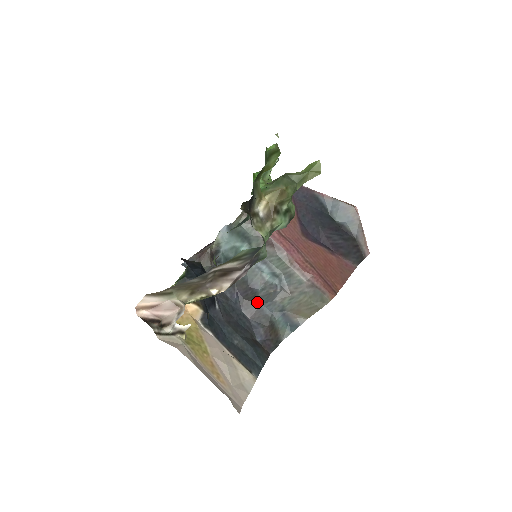
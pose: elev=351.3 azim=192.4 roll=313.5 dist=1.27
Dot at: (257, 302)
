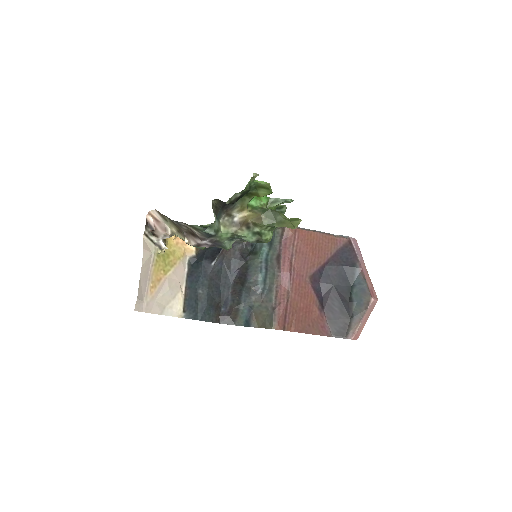
Dot at: (243, 287)
